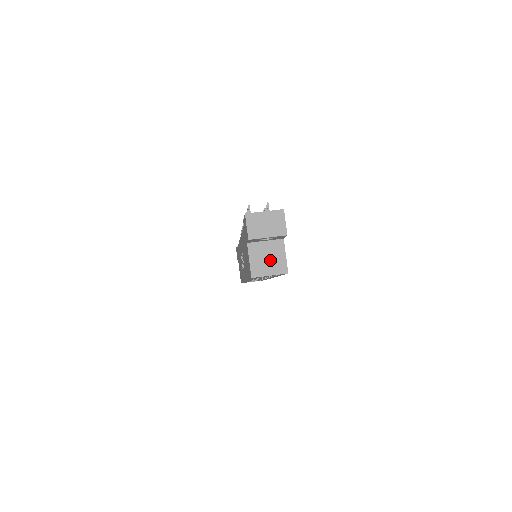
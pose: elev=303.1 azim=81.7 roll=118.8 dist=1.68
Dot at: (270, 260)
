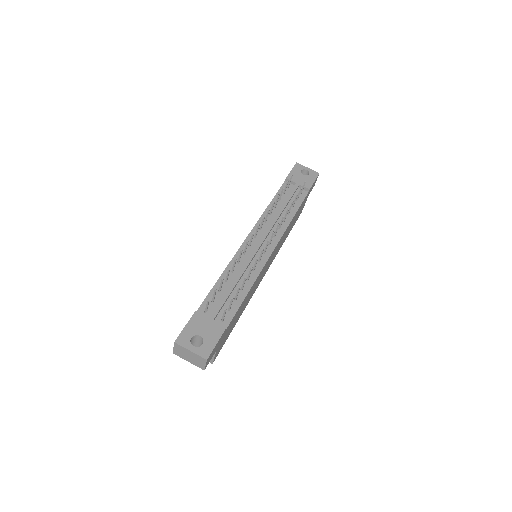
Dot at: occluded
